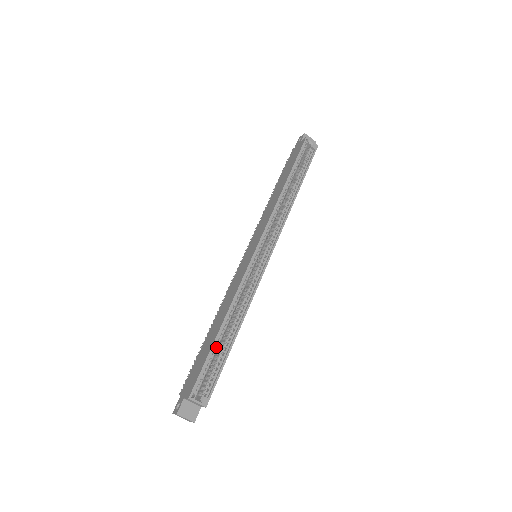
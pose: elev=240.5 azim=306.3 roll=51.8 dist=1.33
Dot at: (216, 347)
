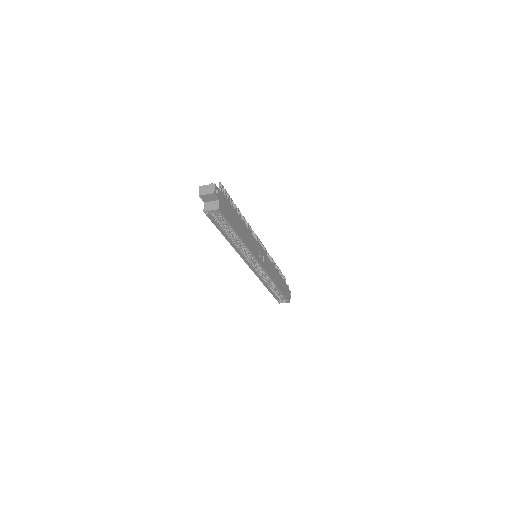
Dot at: (274, 292)
